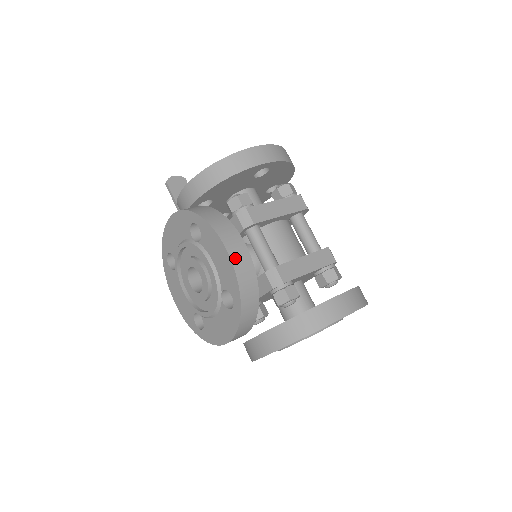
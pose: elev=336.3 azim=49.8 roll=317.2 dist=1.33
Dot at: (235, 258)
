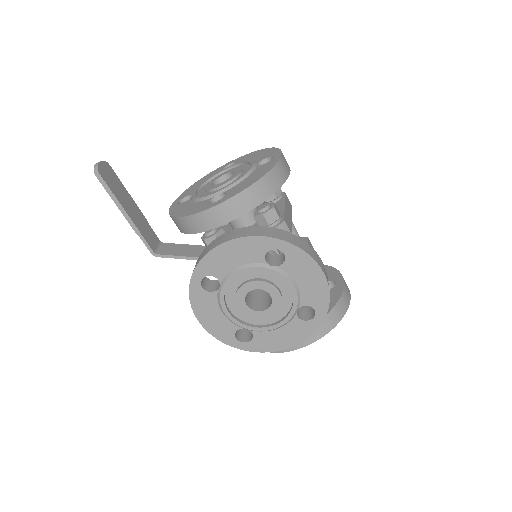
Dot at: (327, 278)
